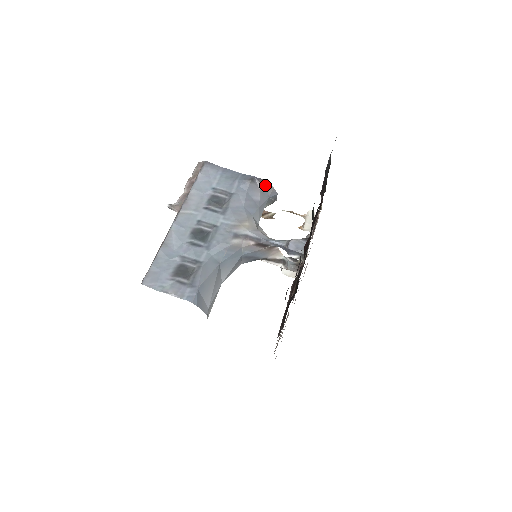
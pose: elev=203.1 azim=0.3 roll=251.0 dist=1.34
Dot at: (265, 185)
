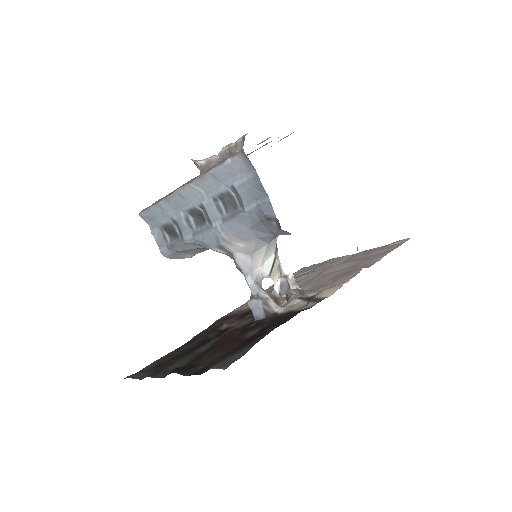
Dot at: occluded
